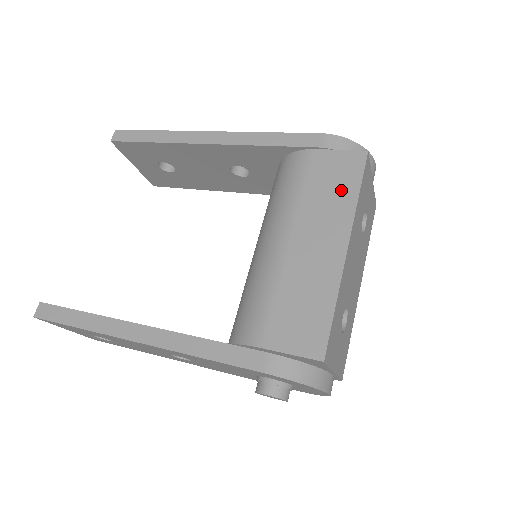
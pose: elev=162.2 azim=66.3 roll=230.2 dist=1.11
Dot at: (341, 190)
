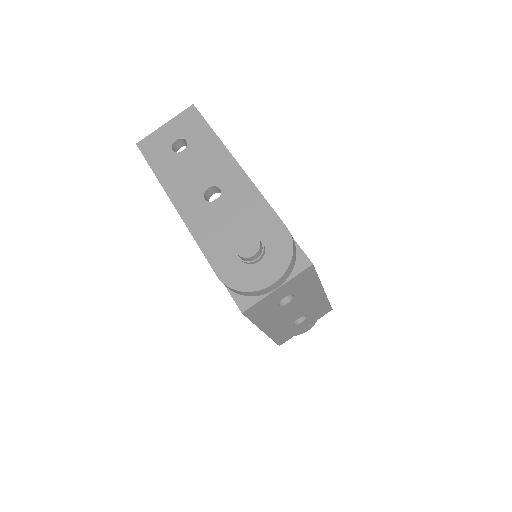
Dot at: occluded
